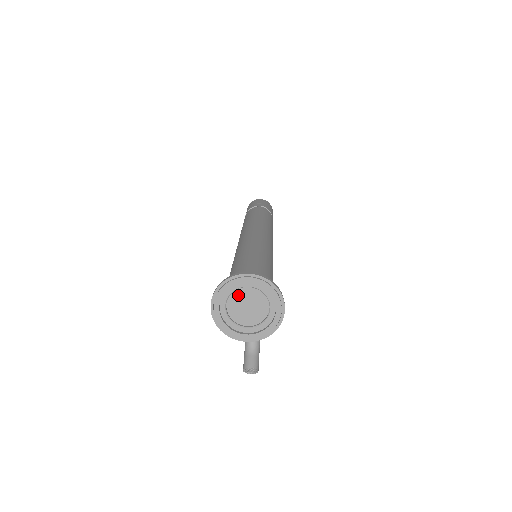
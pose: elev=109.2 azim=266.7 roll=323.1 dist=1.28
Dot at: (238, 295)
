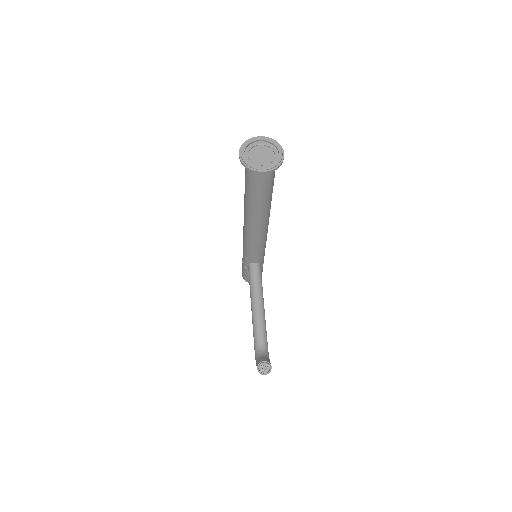
Dot at: (255, 150)
